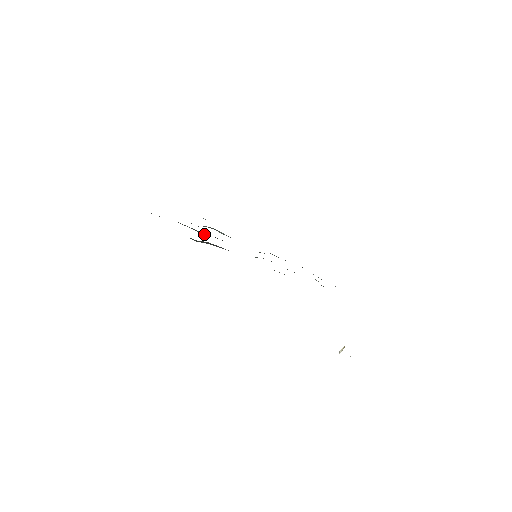
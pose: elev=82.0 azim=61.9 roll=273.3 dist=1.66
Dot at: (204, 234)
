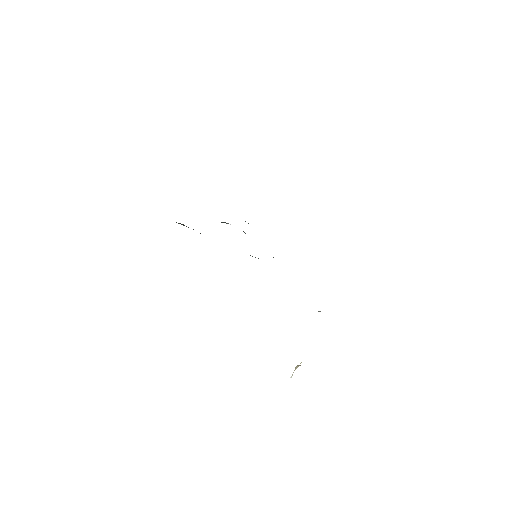
Dot at: occluded
